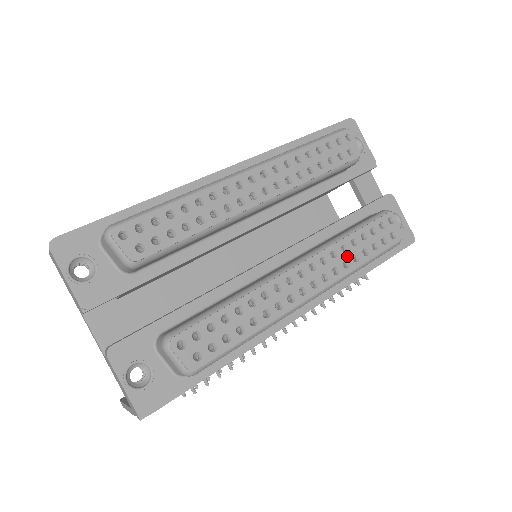
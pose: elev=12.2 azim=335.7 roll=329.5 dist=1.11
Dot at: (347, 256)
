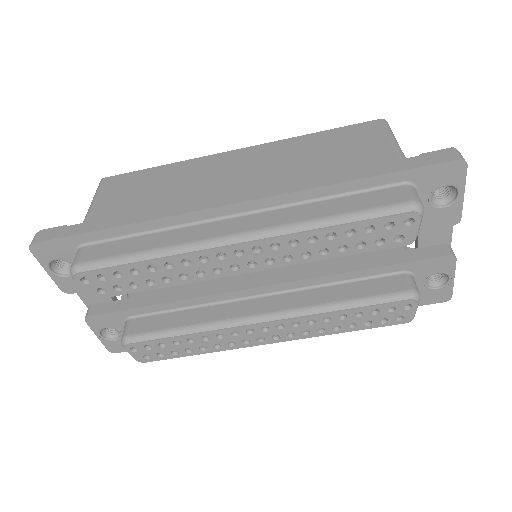
Dot at: (327, 325)
